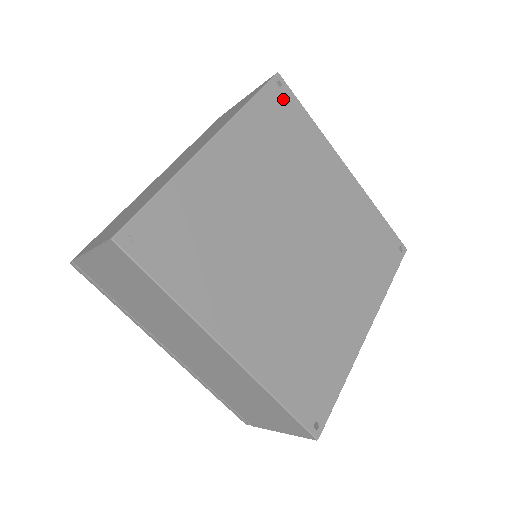
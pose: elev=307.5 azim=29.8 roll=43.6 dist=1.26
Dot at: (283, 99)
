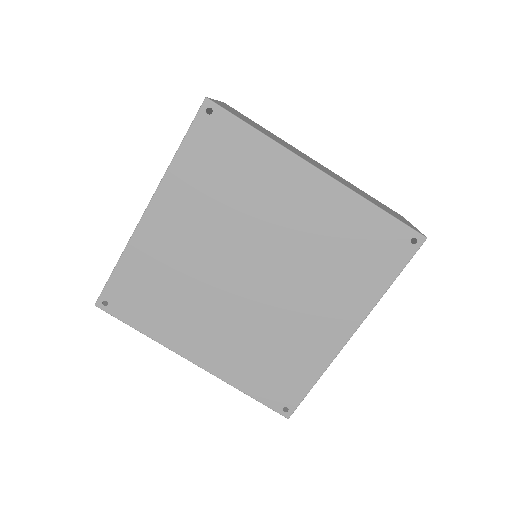
Dot at: (216, 127)
